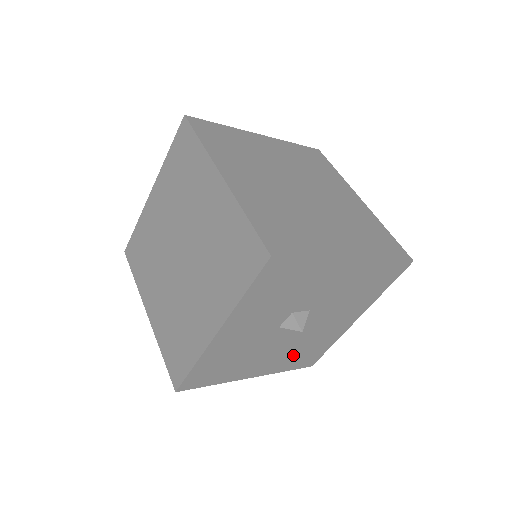
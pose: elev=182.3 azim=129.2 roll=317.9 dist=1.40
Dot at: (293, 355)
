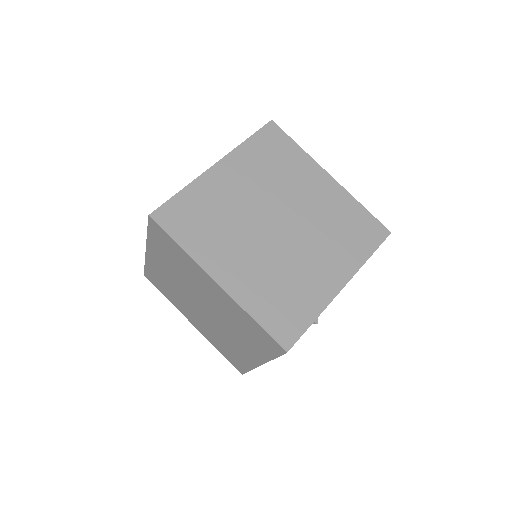
Dot at: occluded
